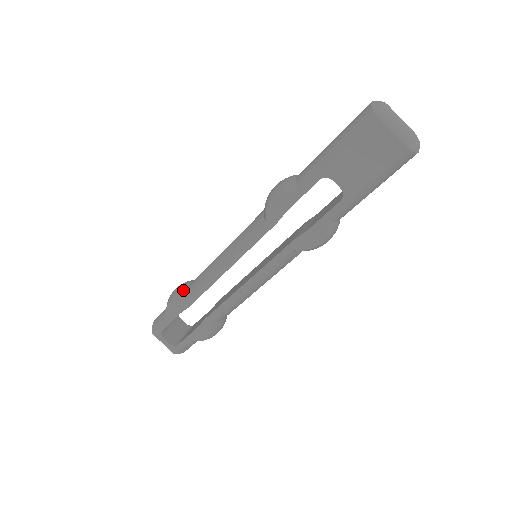
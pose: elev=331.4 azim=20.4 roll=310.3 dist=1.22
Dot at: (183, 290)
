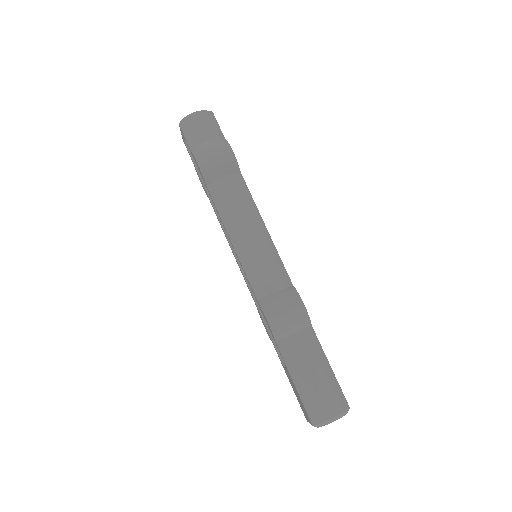
Dot at: (212, 176)
